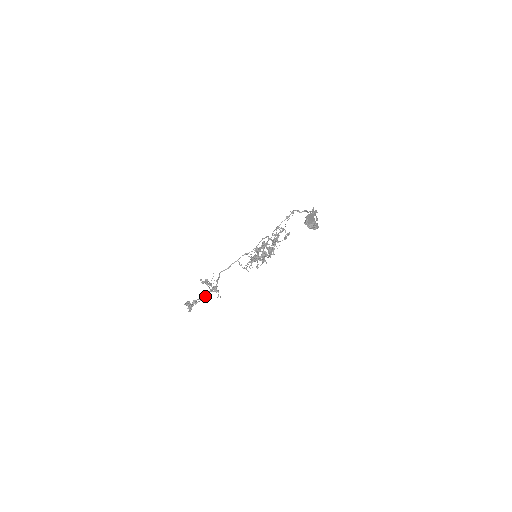
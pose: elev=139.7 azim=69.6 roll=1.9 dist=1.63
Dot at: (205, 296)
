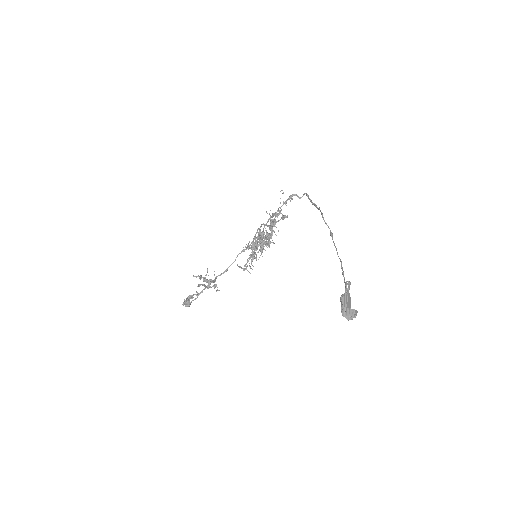
Dot at: (202, 292)
